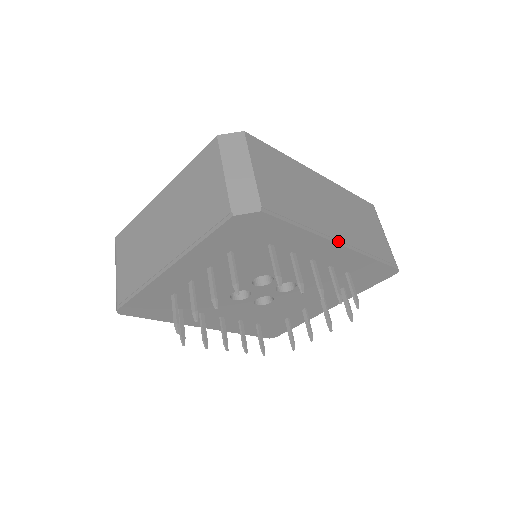
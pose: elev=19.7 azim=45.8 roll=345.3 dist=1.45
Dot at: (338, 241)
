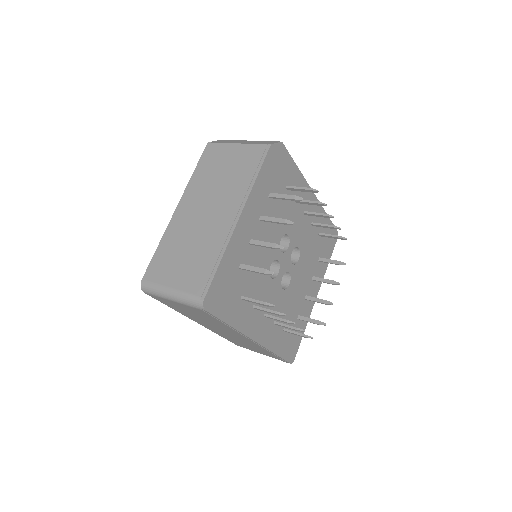
Dot at: occluded
